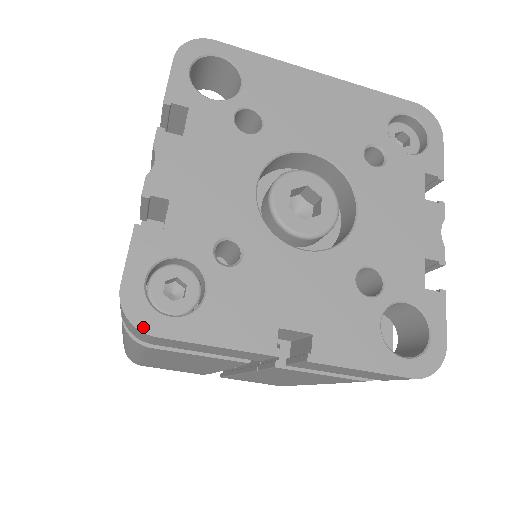
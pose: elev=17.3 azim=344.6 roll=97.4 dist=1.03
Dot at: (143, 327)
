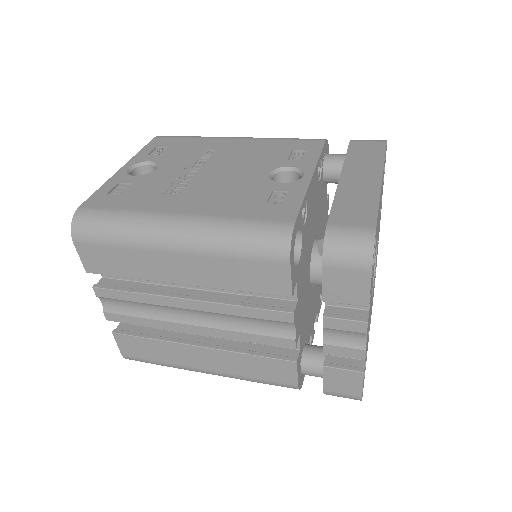
Dot at: occluded
